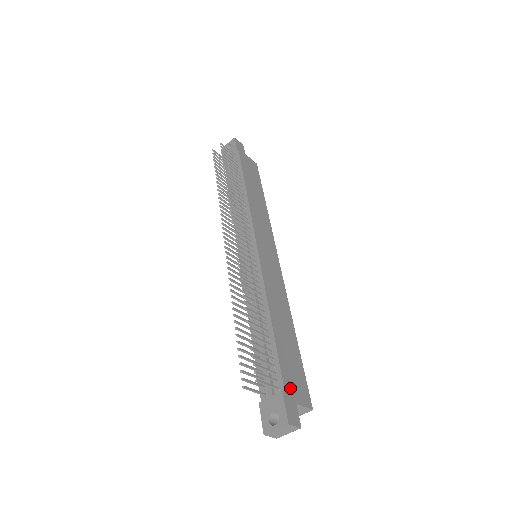
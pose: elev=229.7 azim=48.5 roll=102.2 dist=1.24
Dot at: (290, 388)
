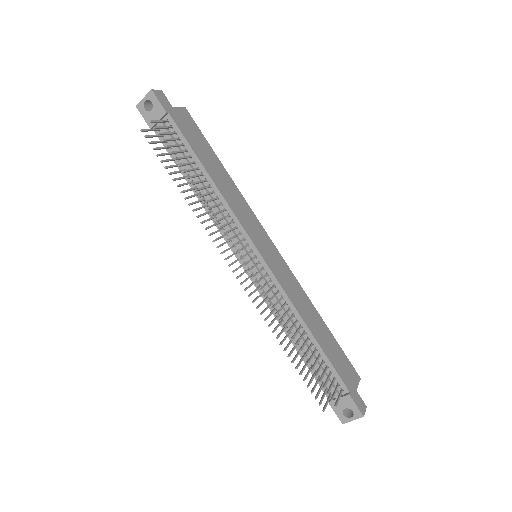
Dot at: (349, 383)
